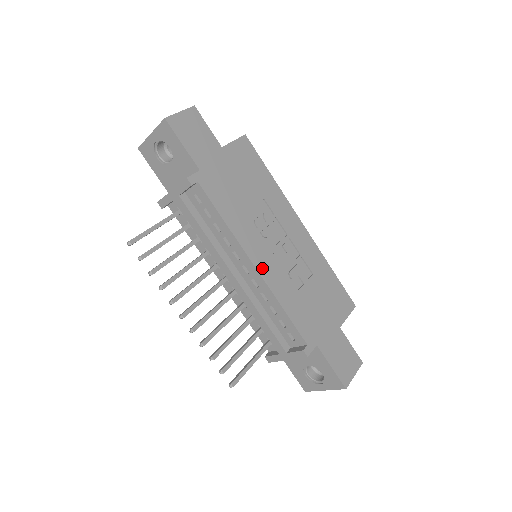
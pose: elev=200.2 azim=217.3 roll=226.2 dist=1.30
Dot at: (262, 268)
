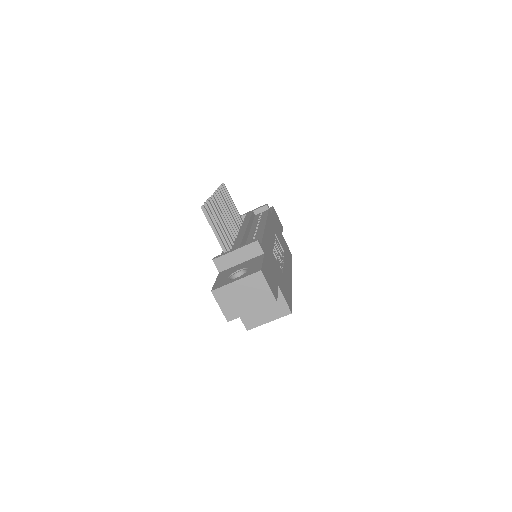
Dot at: (267, 230)
